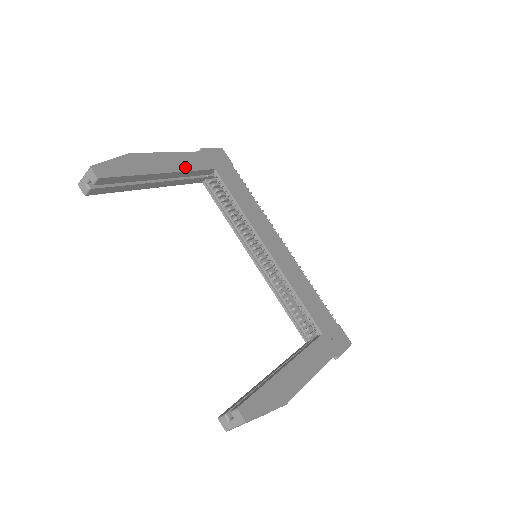
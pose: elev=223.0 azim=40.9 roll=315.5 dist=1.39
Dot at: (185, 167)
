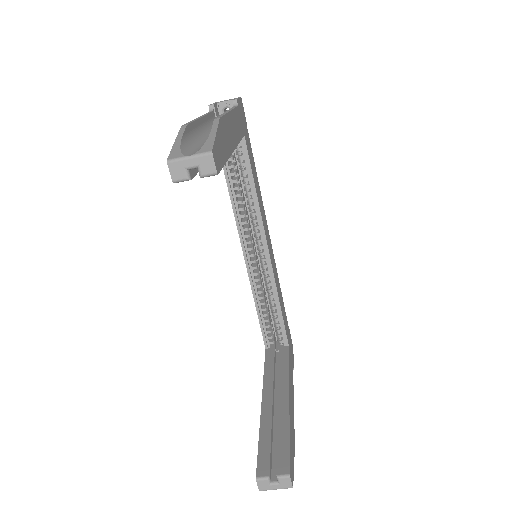
Dot at: (237, 136)
